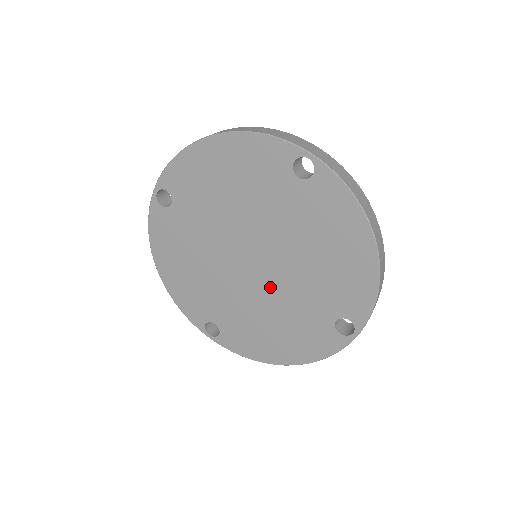
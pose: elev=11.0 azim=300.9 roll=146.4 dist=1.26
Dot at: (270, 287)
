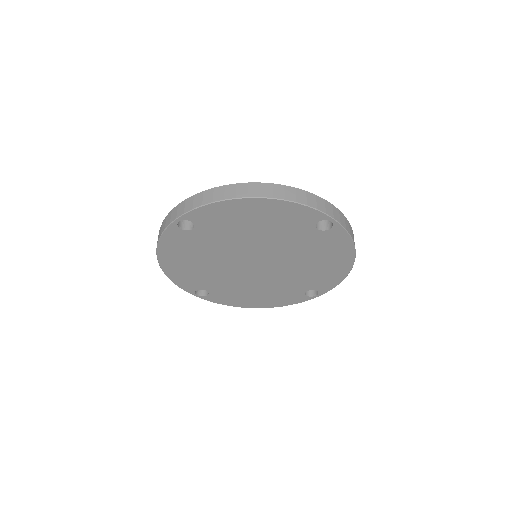
Dot at: (265, 276)
